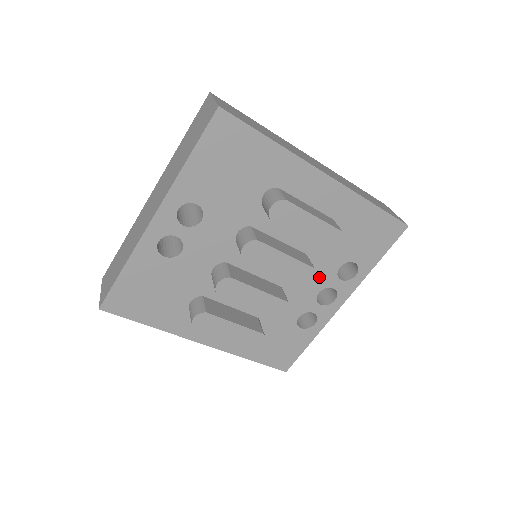
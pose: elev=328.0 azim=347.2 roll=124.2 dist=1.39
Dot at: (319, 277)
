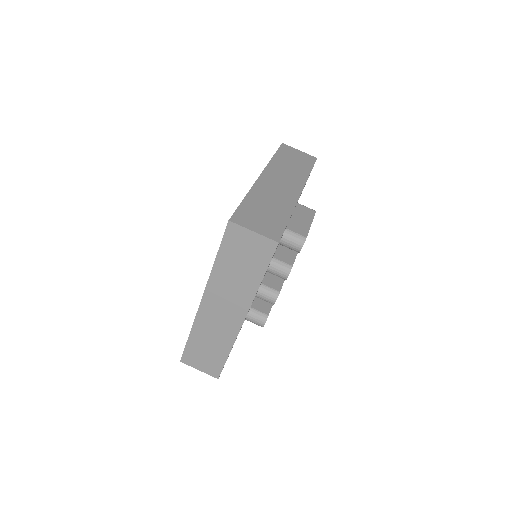
Dot at: occluded
